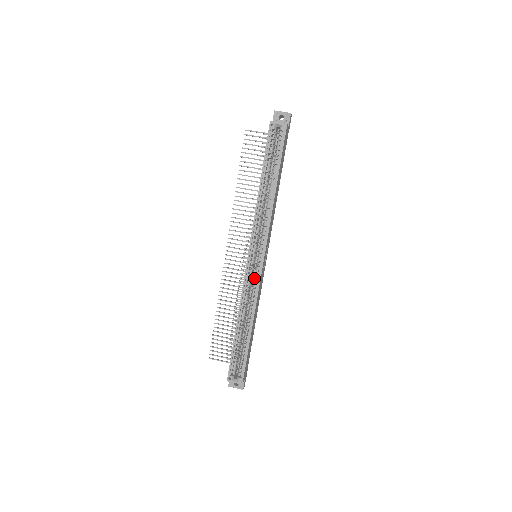
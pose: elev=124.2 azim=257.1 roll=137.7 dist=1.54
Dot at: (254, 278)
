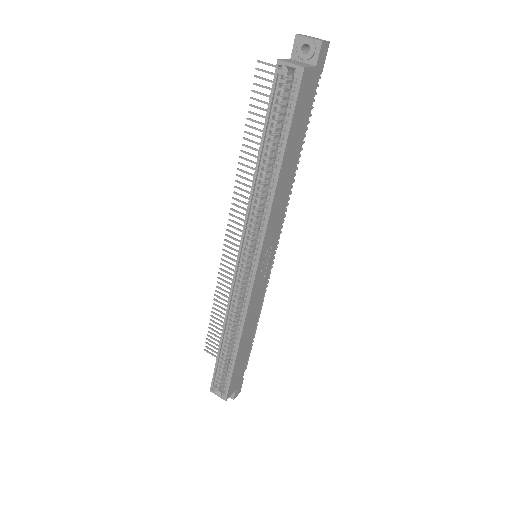
Dot at: (245, 288)
